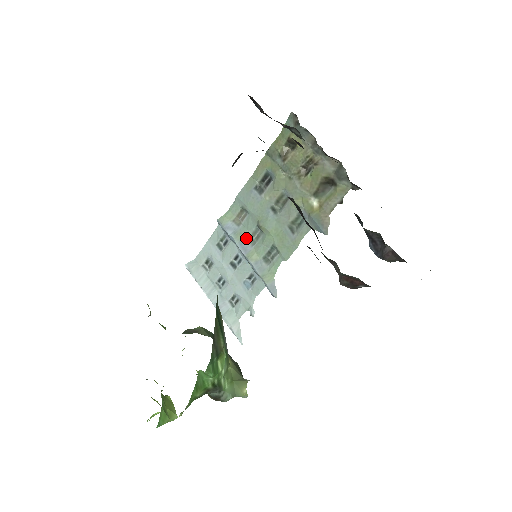
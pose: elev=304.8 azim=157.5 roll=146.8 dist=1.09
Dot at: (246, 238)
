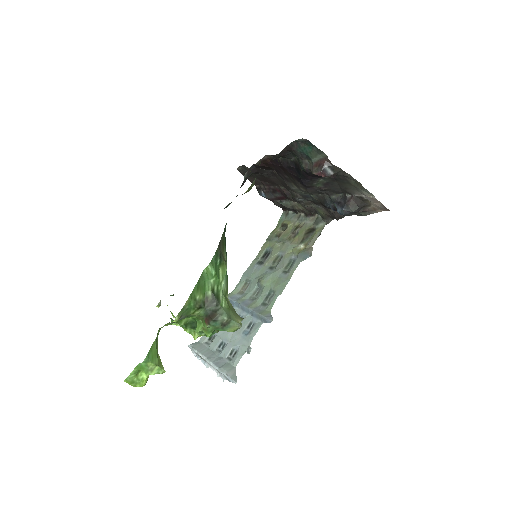
Dot at: (248, 298)
